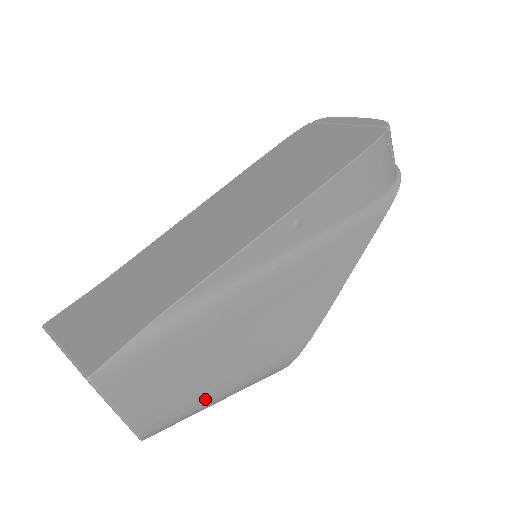
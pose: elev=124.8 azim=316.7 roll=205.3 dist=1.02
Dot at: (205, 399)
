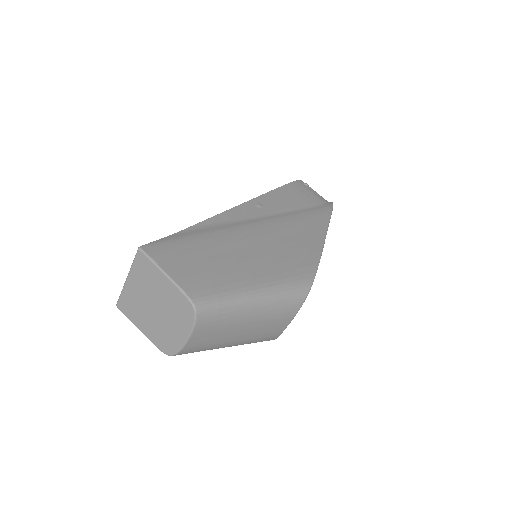
Dot at: (238, 288)
